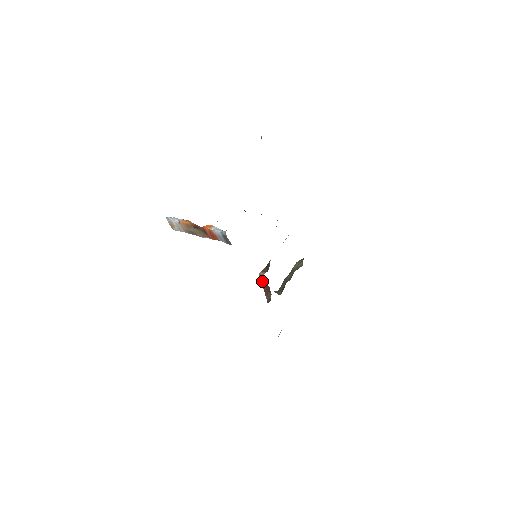
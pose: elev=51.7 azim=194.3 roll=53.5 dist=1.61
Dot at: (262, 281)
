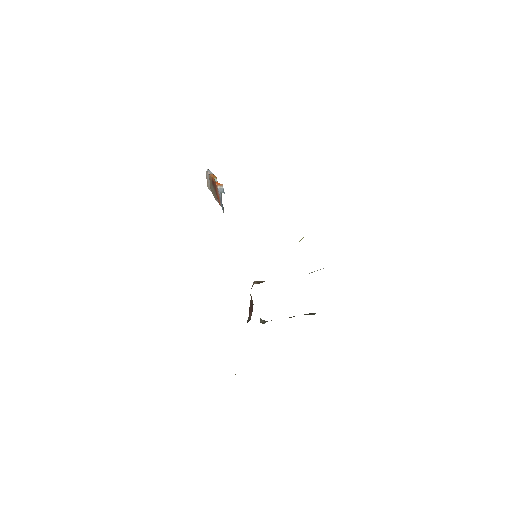
Dot at: occluded
